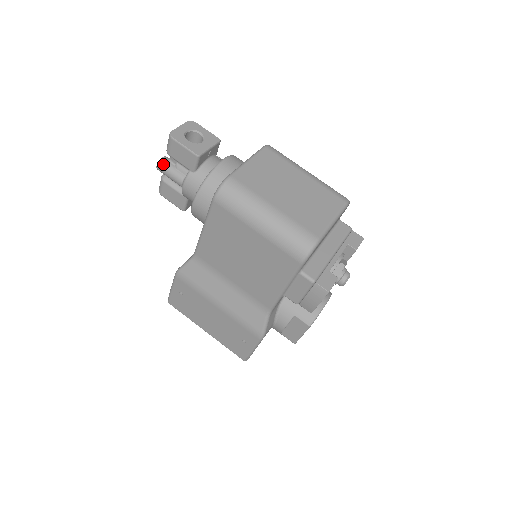
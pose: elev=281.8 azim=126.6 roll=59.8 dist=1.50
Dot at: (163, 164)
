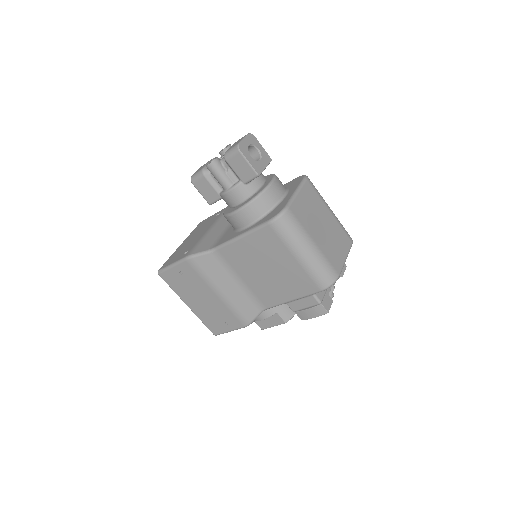
Dot at: (216, 165)
